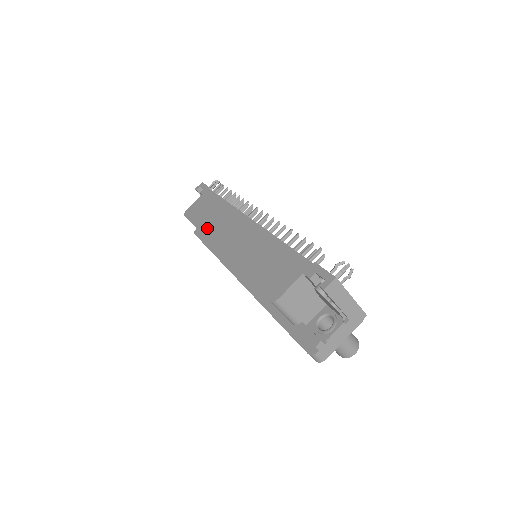
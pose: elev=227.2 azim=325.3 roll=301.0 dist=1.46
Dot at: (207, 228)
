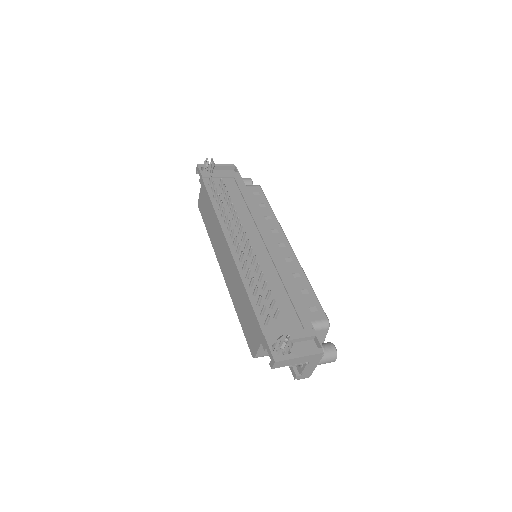
Dot at: (212, 239)
